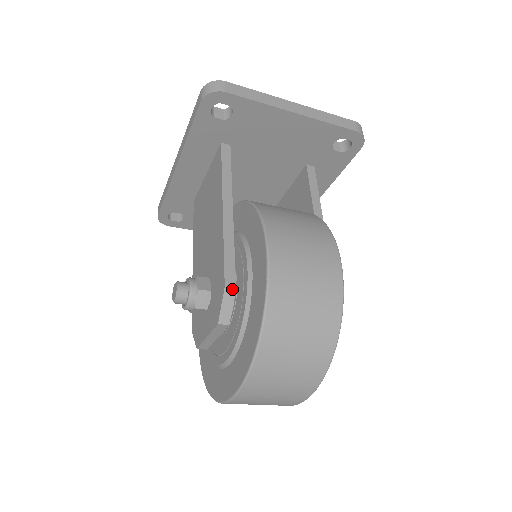
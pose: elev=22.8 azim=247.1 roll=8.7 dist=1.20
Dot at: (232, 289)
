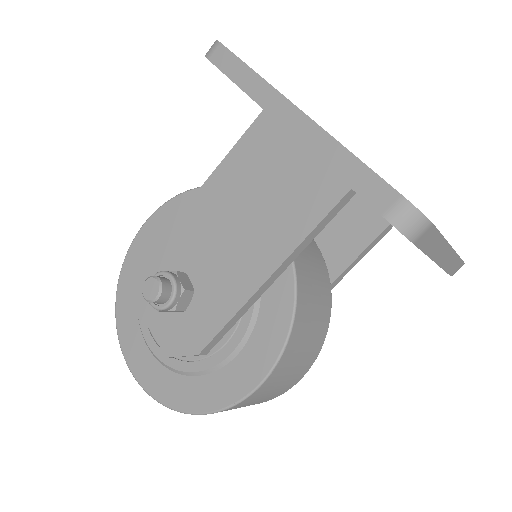
Dot at: occluded
